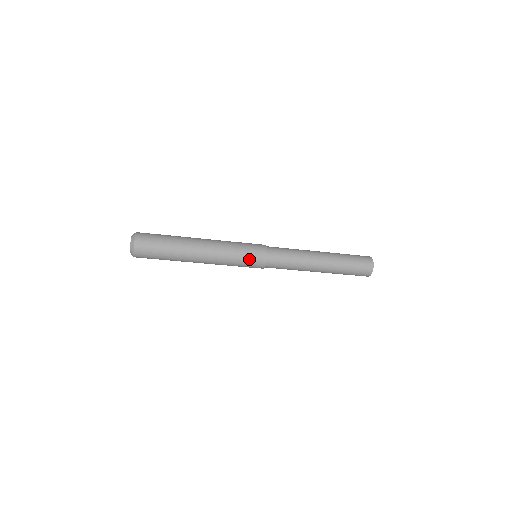
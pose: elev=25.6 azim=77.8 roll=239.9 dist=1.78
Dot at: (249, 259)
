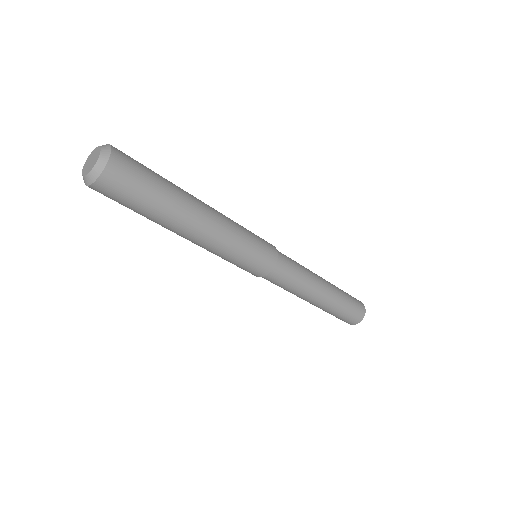
Dot at: (253, 262)
